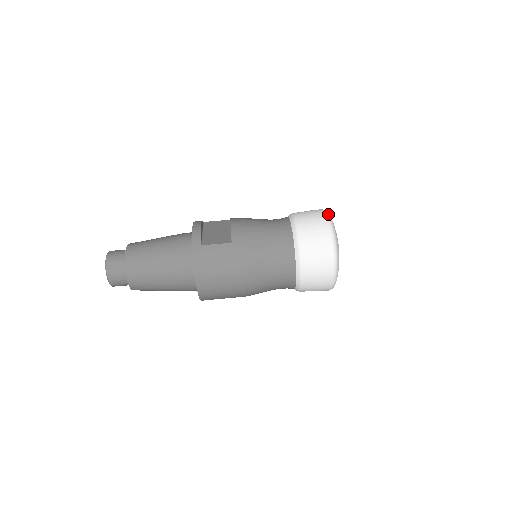
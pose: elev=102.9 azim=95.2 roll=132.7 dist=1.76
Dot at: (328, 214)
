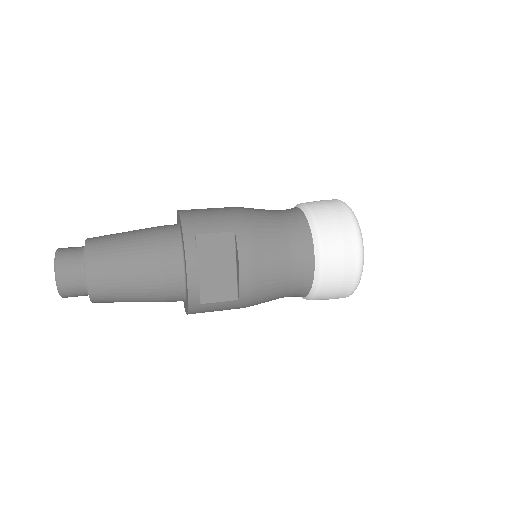
Dot at: occluded
